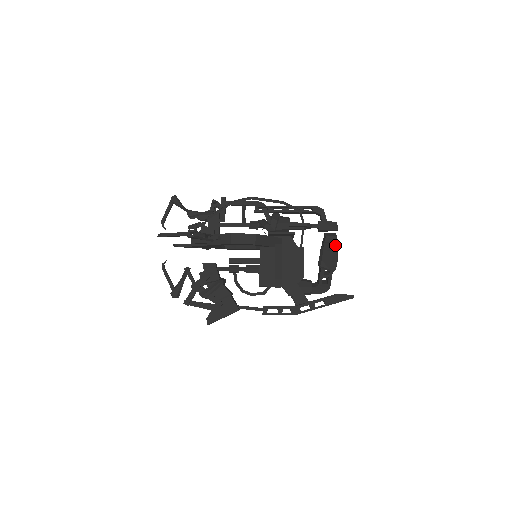
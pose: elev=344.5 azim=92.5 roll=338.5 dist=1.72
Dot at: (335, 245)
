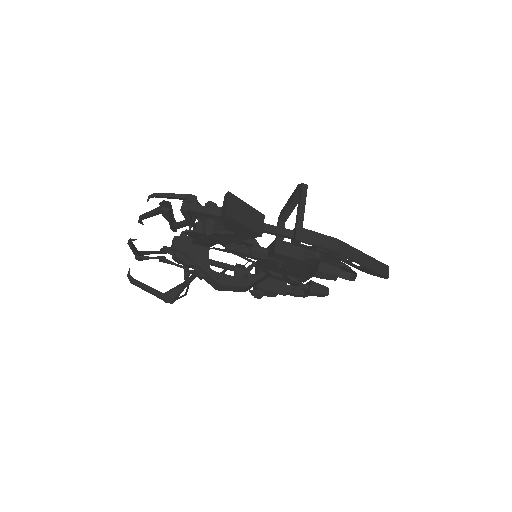
Dot at: occluded
